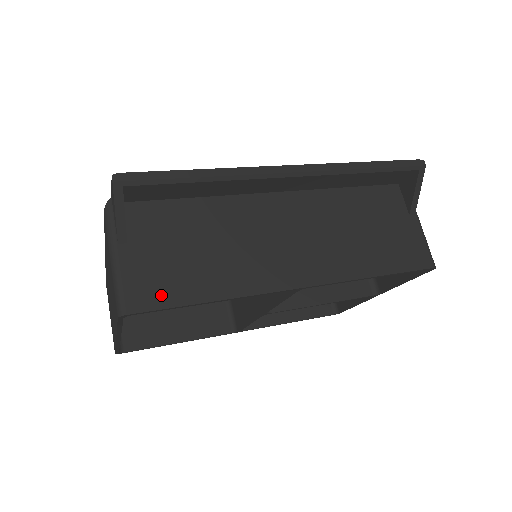
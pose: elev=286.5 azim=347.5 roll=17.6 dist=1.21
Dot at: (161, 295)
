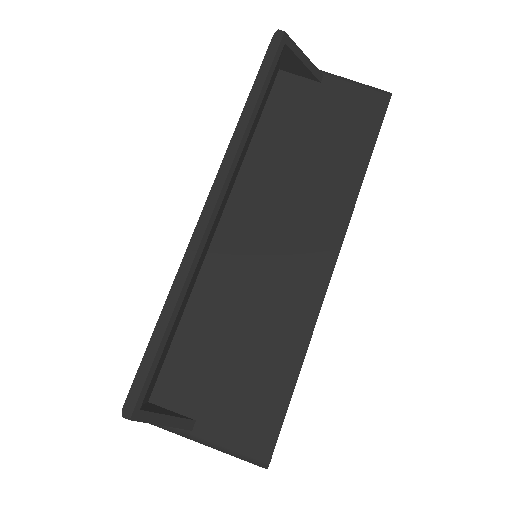
Dot at: (268, 416)
